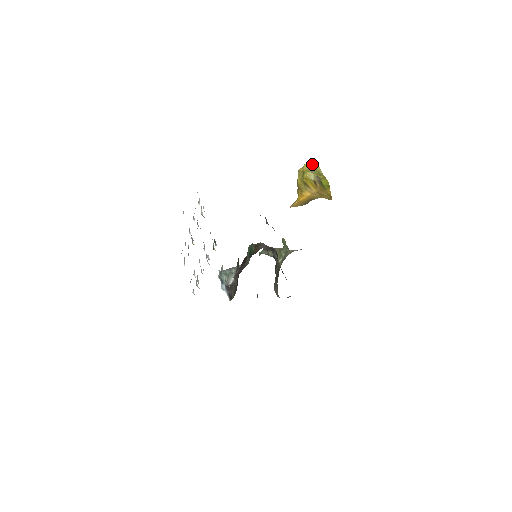
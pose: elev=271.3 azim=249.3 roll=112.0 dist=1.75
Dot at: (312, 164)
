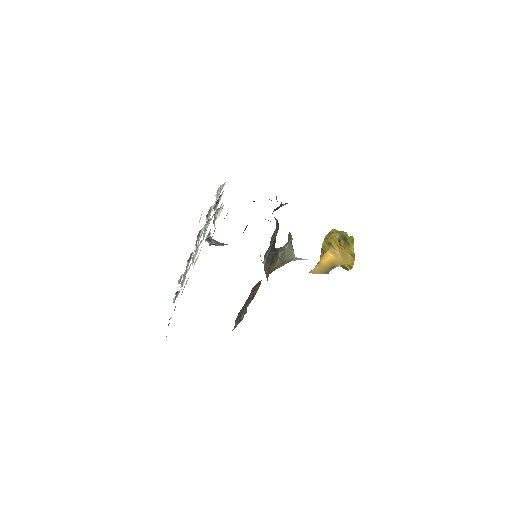
Dot at: (340, 231)
